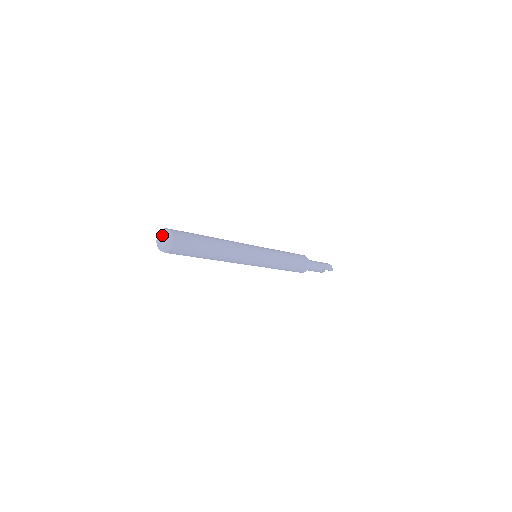
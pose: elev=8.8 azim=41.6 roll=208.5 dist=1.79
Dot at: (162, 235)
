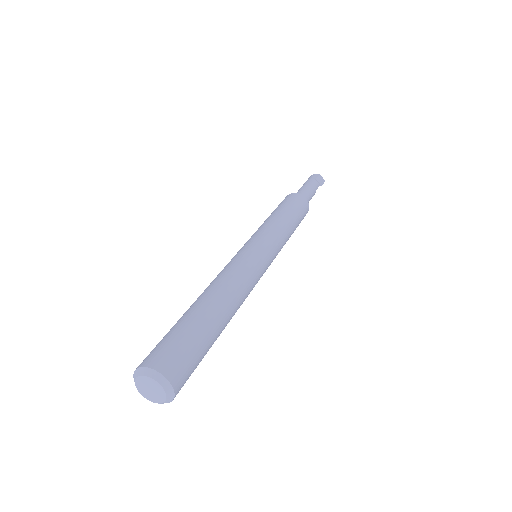
Dot at: (144, 383)
